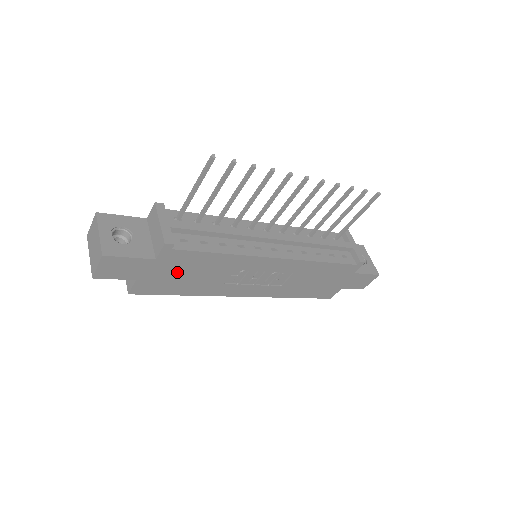
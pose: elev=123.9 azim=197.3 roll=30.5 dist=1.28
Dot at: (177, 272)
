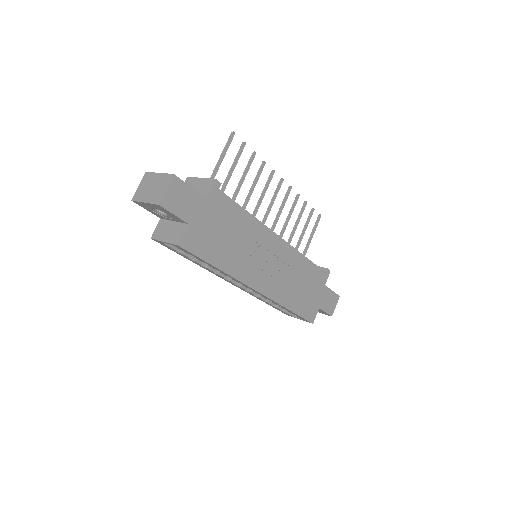
Dot at: (217, 226)
